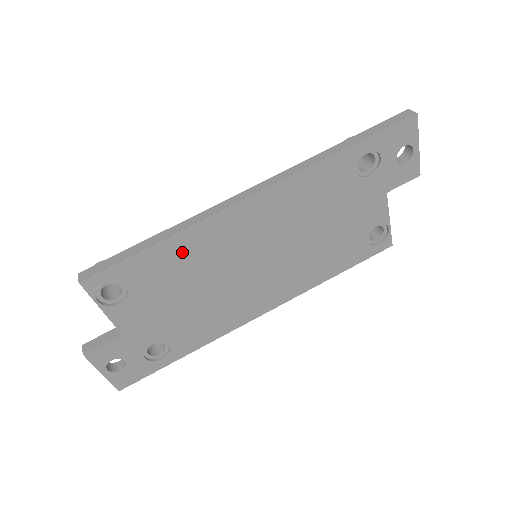
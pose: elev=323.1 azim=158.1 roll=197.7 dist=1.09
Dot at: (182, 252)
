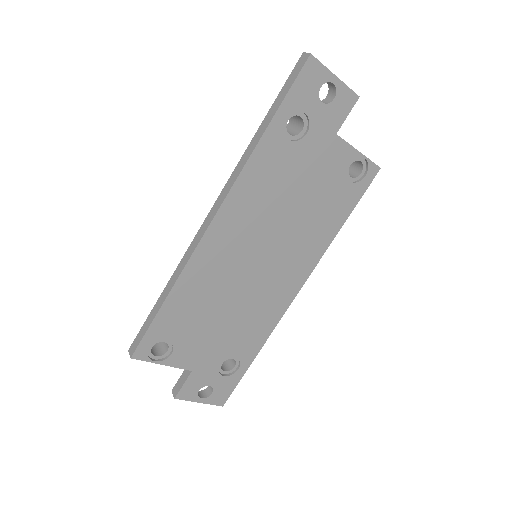
Dot at: (189, 293)
